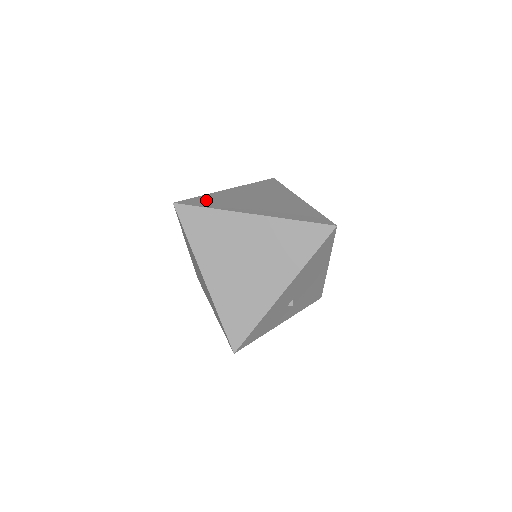
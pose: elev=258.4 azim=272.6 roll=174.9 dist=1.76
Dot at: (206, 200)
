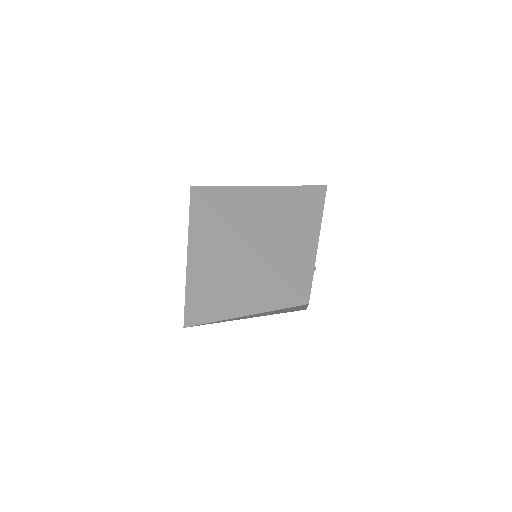
Dot at: (195, 307)
